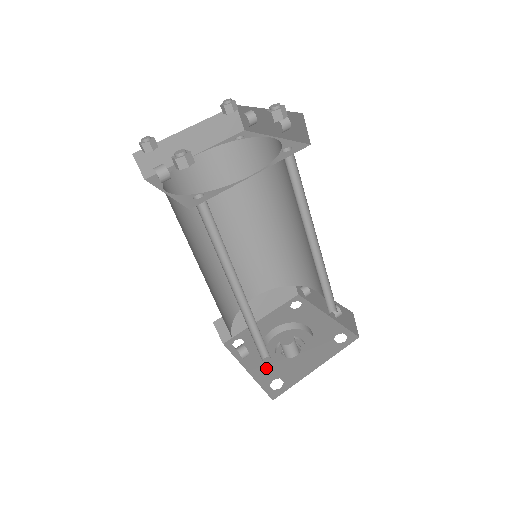
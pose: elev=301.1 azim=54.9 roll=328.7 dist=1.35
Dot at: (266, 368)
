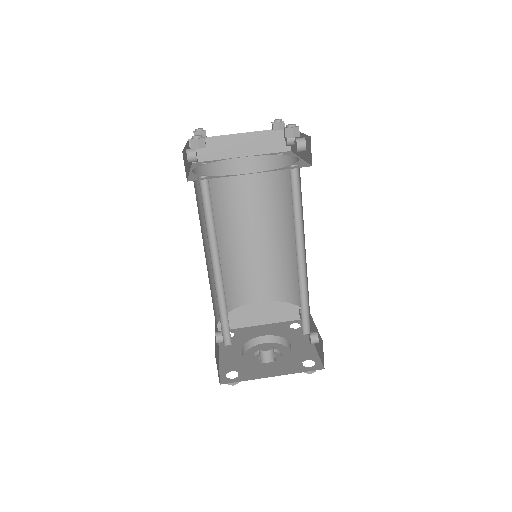
Dot at: (234, 360)
